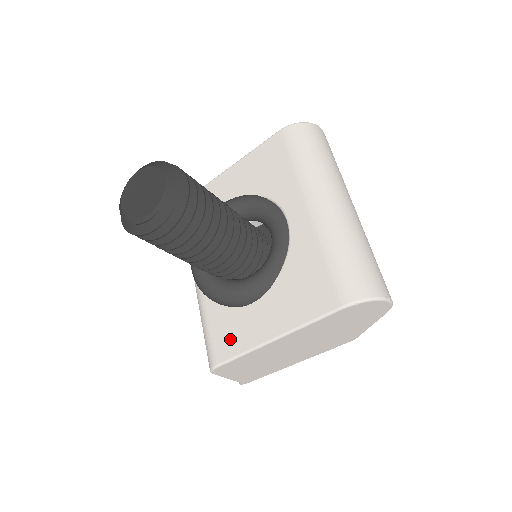
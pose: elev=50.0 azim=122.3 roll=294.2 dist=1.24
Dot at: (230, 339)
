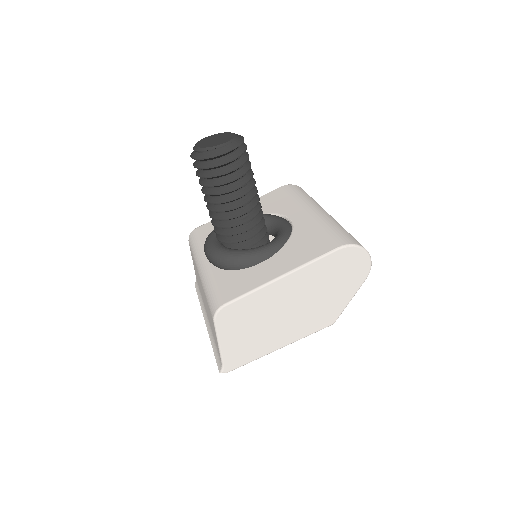
Dot at: (239, 286)
